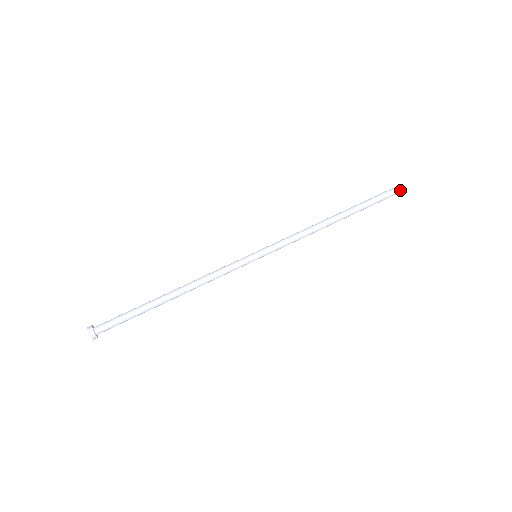
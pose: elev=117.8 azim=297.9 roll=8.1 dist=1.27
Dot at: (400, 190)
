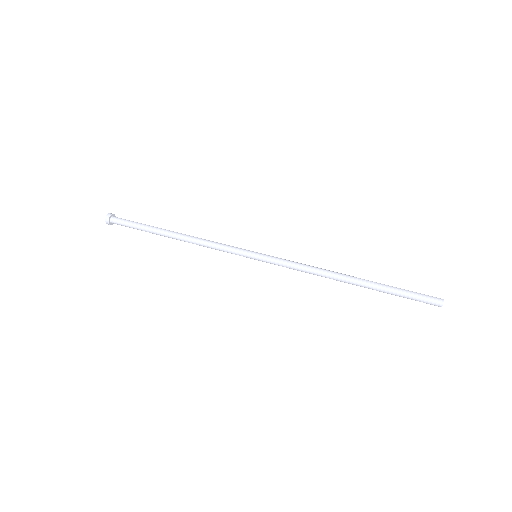
Dot at: (439, 305)
